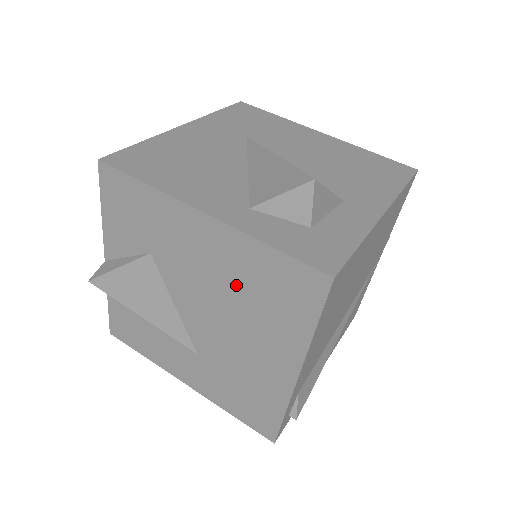
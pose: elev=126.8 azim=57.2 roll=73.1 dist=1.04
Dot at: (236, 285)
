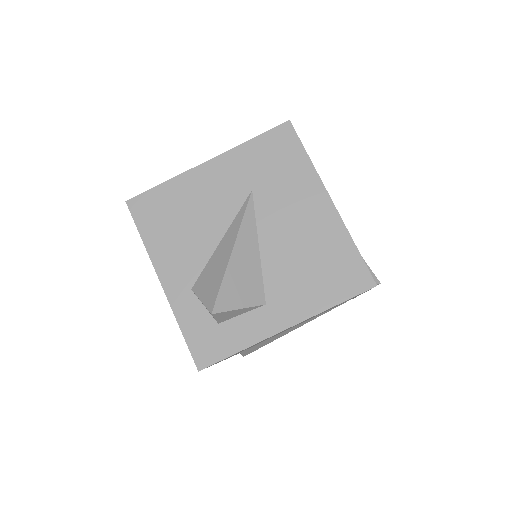
Dot at: occluded
